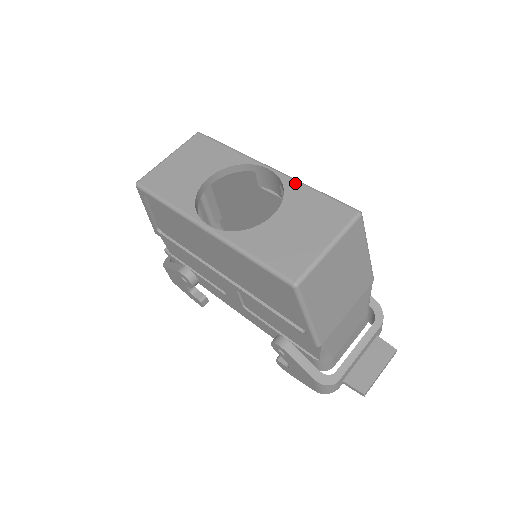
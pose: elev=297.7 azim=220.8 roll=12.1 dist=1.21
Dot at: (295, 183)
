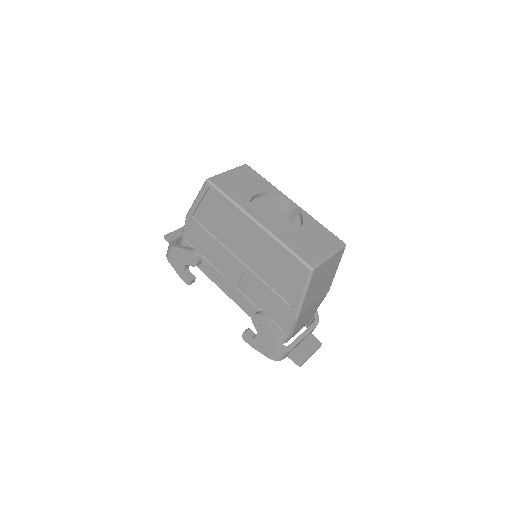
Dot at: (309, 216)
